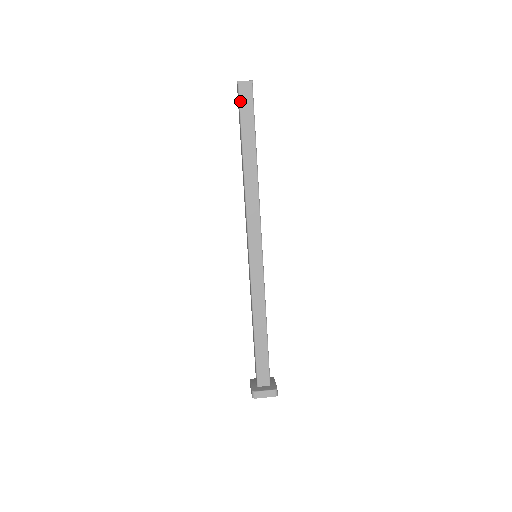
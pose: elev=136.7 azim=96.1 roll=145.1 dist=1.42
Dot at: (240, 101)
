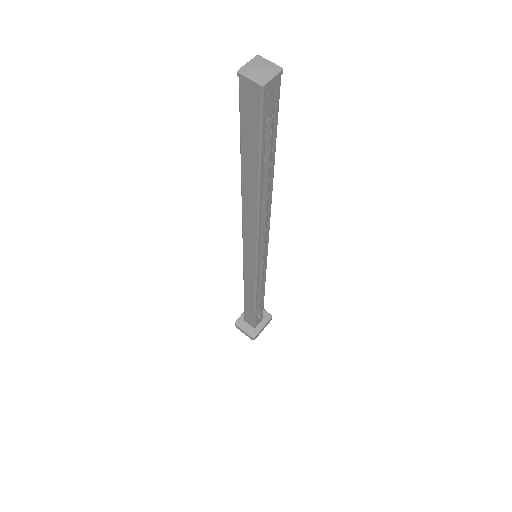
Dot at: (240, 104)
